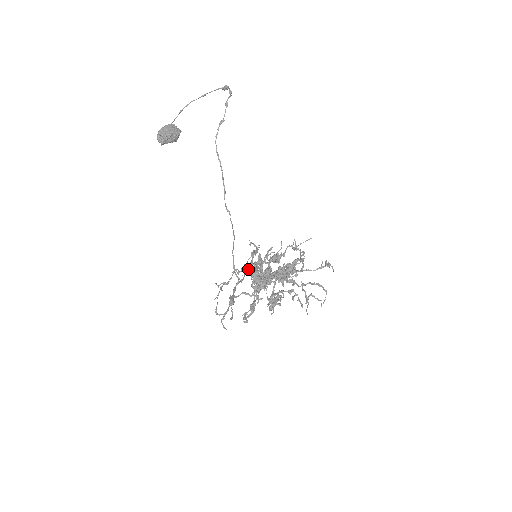
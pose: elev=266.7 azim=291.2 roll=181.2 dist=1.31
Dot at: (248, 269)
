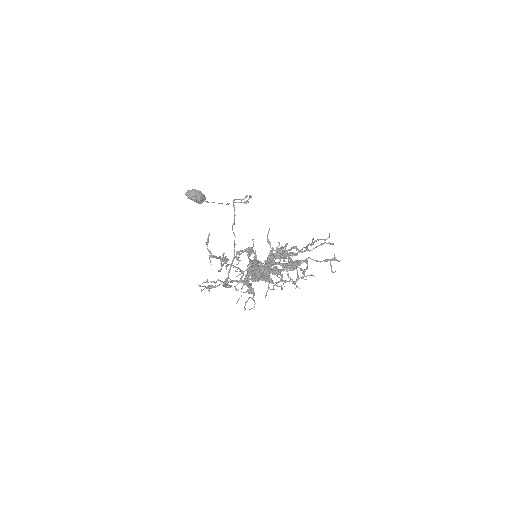
Dot at: (243, 284)
